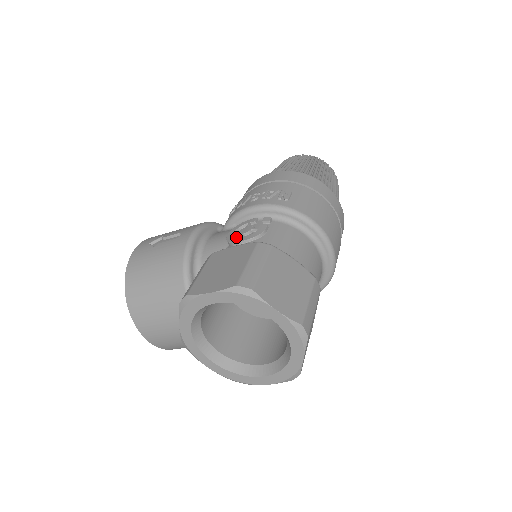
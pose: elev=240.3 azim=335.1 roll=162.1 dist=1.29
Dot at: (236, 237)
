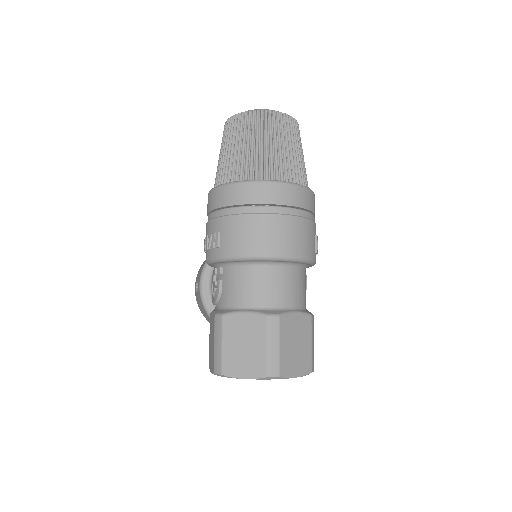
Dot at: occluded
